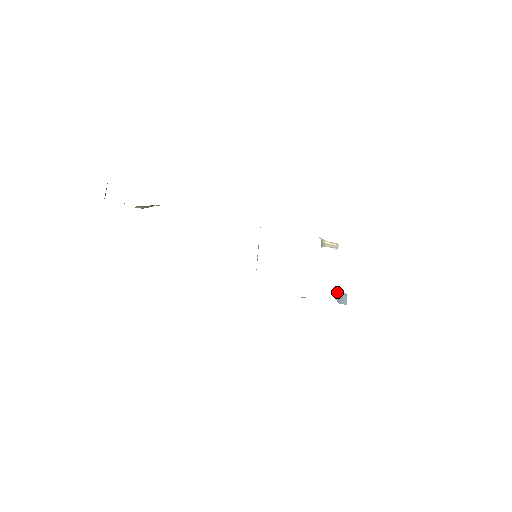
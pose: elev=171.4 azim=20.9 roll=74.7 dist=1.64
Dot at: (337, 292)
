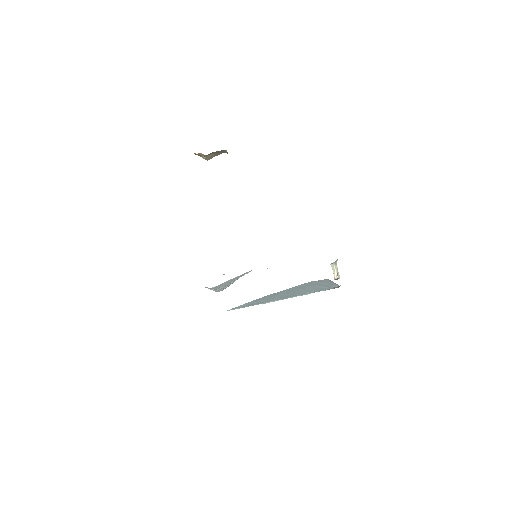
Dot at: occluded
